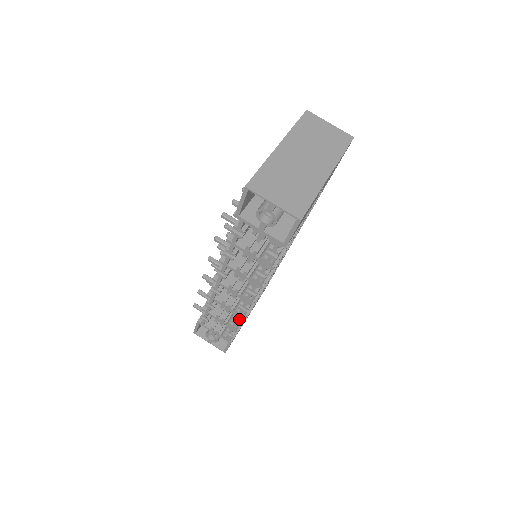
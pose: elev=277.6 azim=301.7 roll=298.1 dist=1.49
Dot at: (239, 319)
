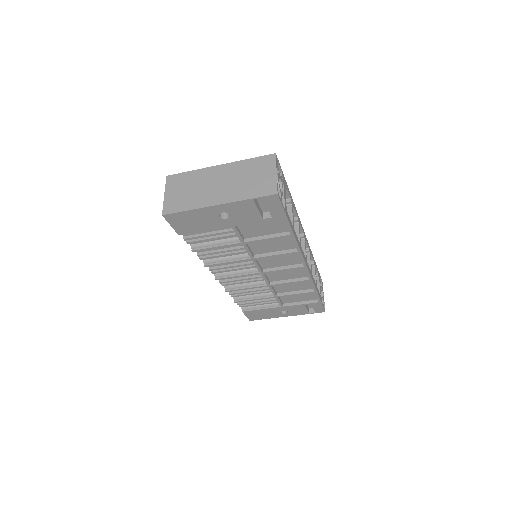
Dot at: occluded
